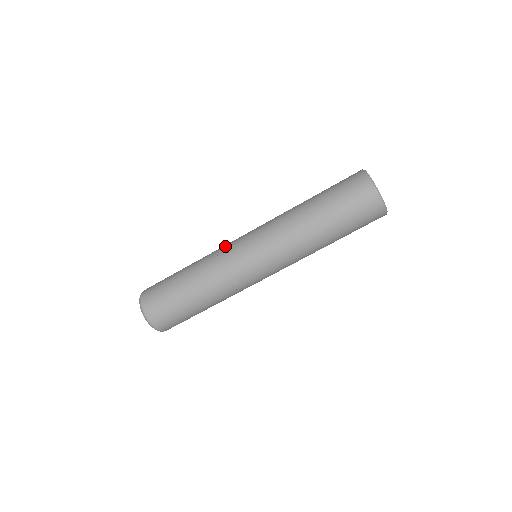
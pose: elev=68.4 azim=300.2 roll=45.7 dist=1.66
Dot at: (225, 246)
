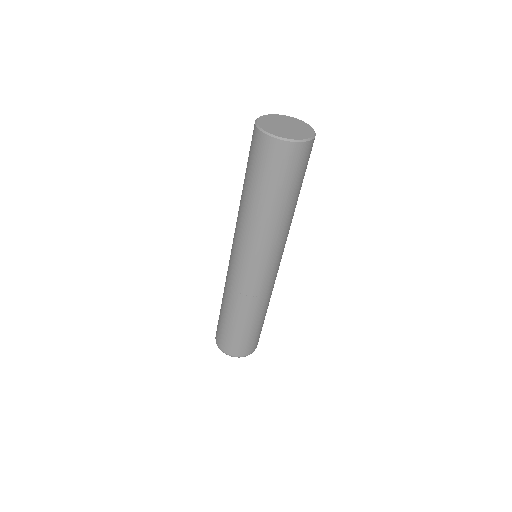
Dot at: occluded
